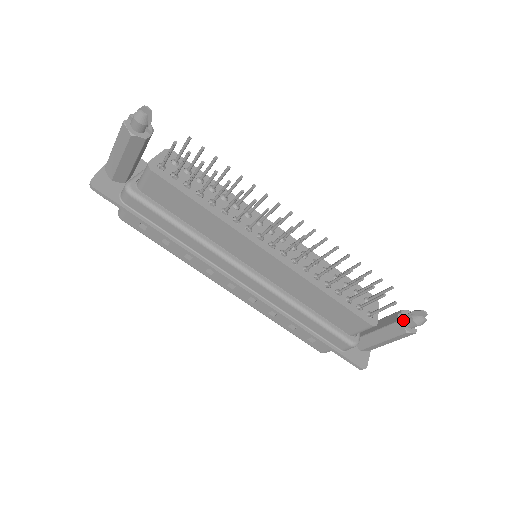
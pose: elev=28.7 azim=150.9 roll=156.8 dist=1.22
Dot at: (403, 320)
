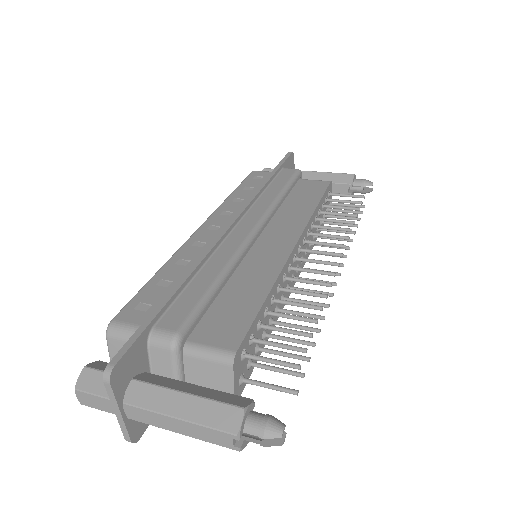
Dot at: (353, 192)
